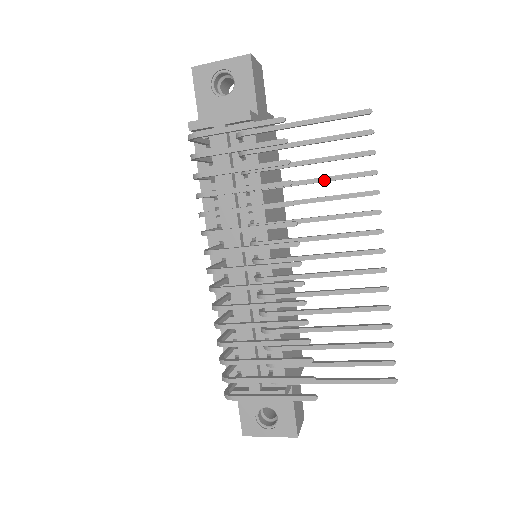
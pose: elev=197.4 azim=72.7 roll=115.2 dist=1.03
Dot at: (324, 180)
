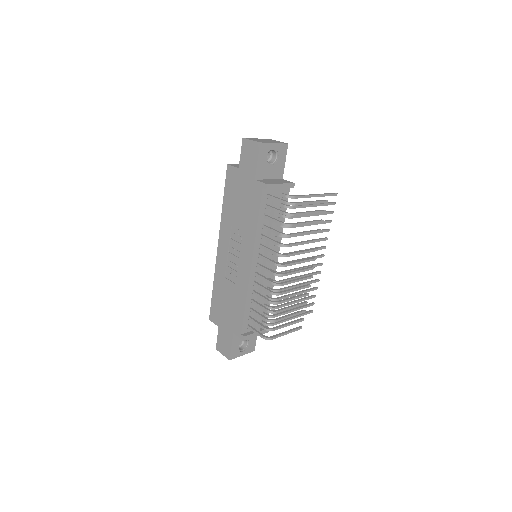
Dot at: (316, 224)
